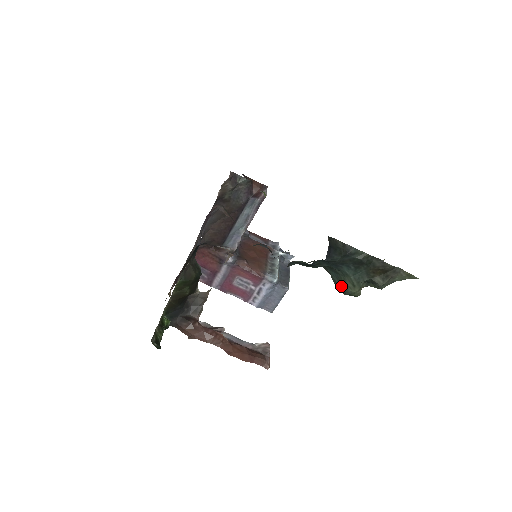
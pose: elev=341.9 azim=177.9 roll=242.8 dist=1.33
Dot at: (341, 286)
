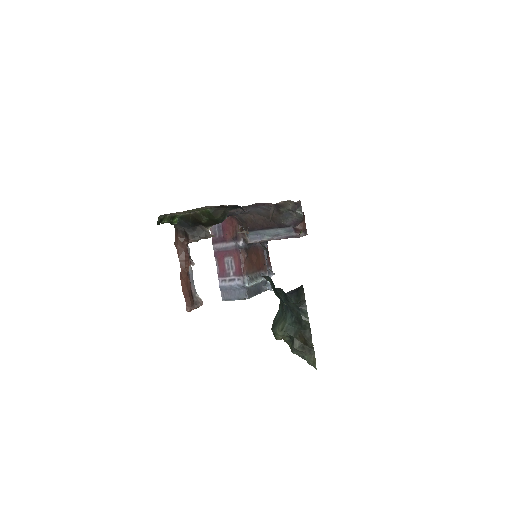
Dot at: (276, 323)
